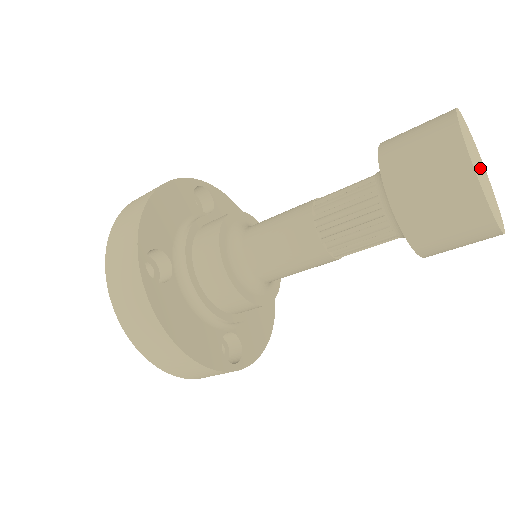
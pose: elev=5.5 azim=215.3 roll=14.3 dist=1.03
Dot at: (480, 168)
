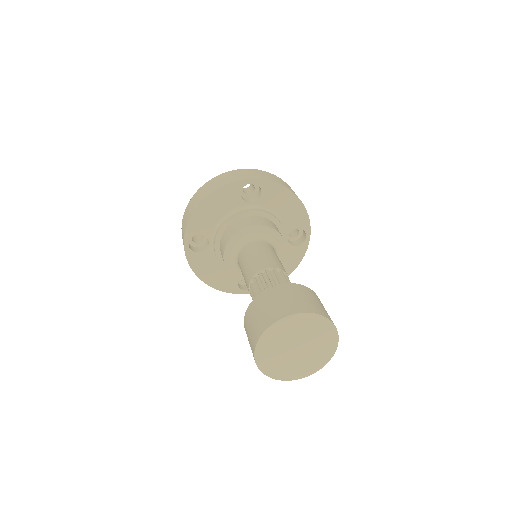
Dot at: (298, 346)
